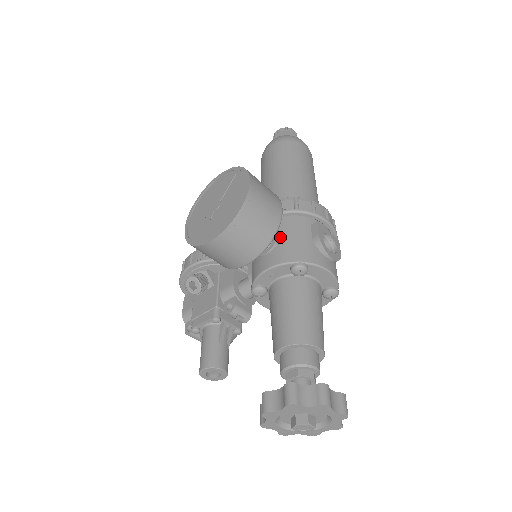
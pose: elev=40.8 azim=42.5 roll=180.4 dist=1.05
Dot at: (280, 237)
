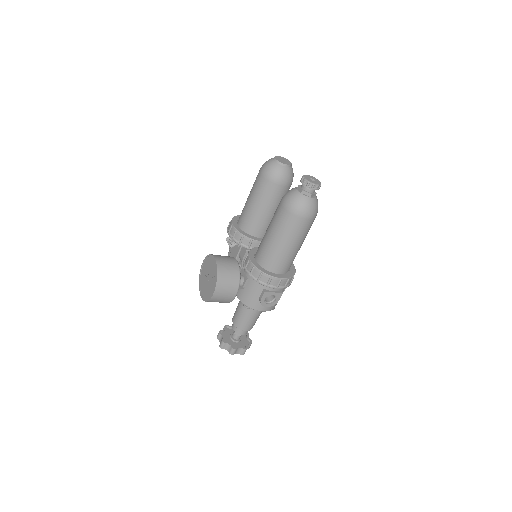
Dot at: (246, 287)
